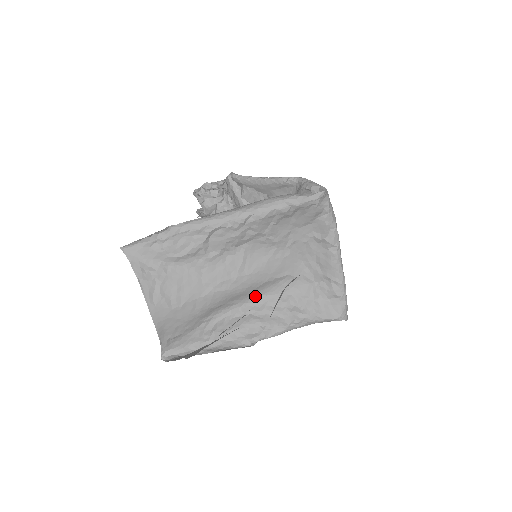
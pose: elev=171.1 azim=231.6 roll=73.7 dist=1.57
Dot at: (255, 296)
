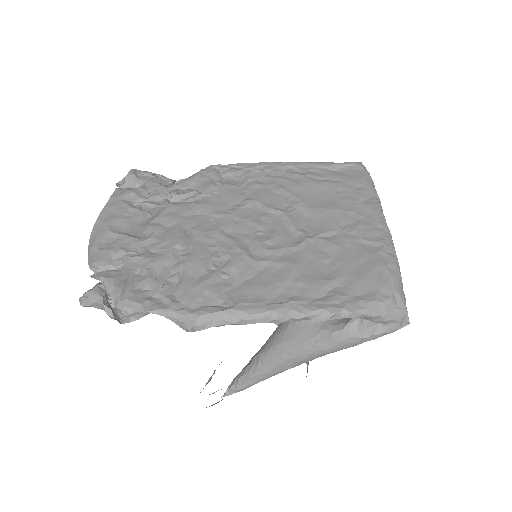
Dot at: occluded
